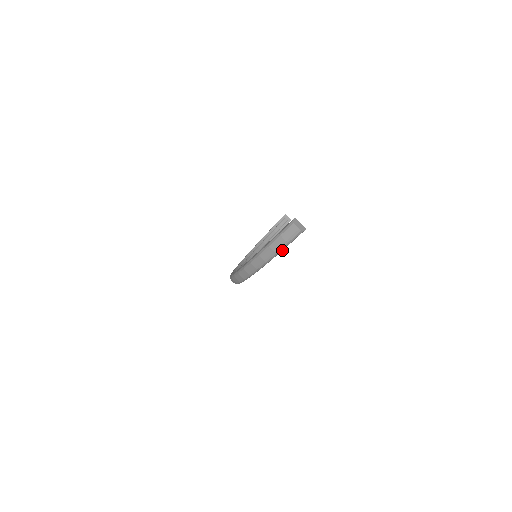
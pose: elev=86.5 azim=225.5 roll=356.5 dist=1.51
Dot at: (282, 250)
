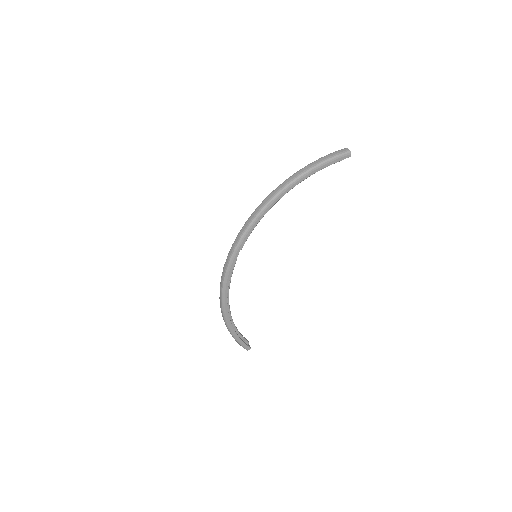
Dot at: (329, 163)
